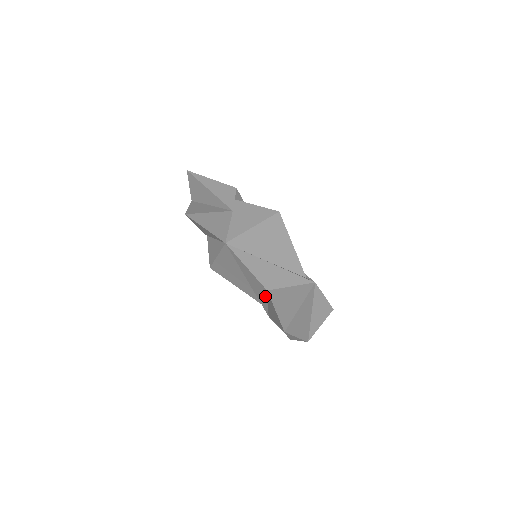
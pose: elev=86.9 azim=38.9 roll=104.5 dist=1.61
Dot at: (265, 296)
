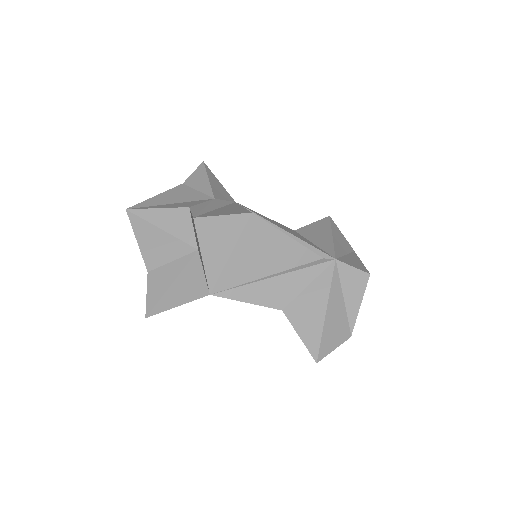
Dot at: occluded
